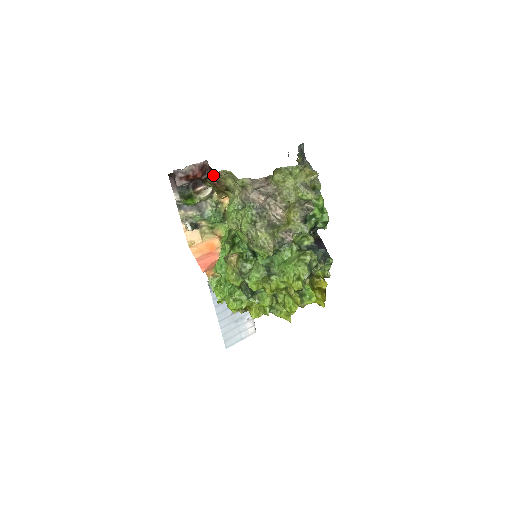
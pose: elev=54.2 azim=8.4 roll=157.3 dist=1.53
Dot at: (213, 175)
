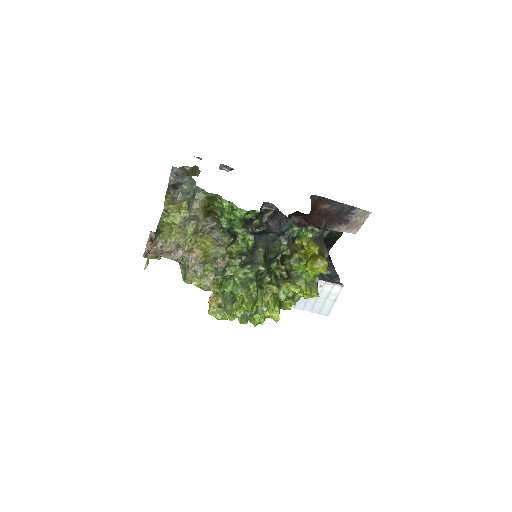
Dot at: occluded
